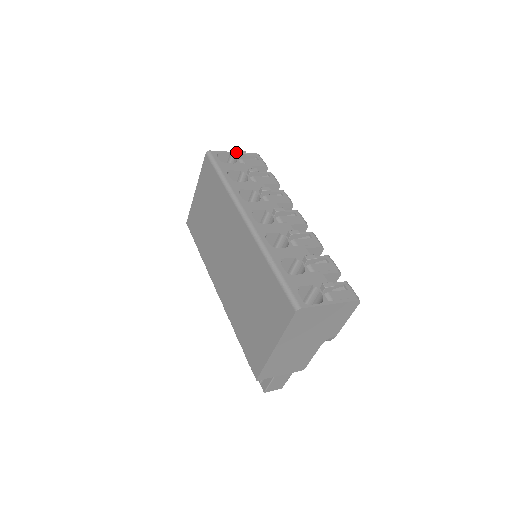
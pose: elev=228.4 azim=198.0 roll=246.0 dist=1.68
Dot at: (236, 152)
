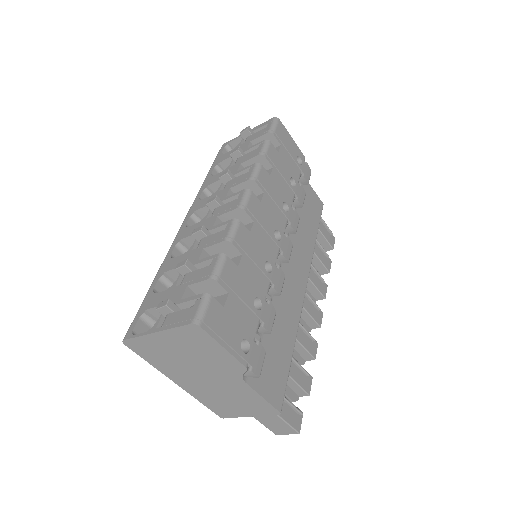
Dot at: occluded
